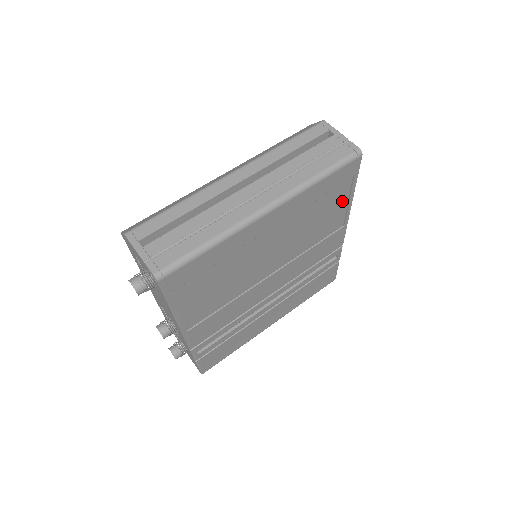
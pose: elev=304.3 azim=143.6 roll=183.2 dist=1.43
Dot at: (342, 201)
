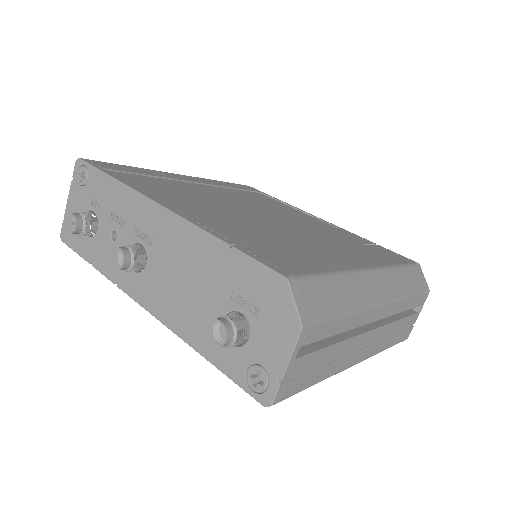
Dot at: occluded
